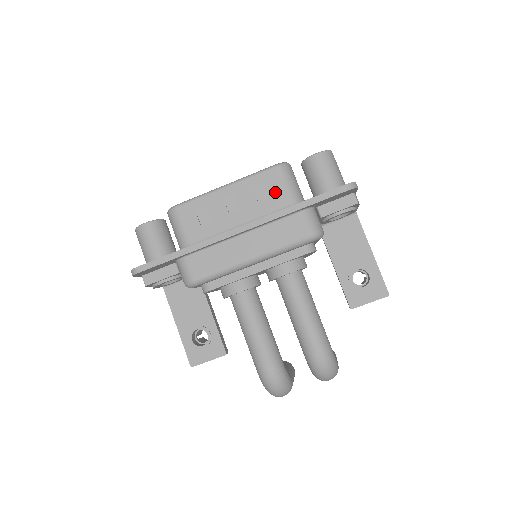
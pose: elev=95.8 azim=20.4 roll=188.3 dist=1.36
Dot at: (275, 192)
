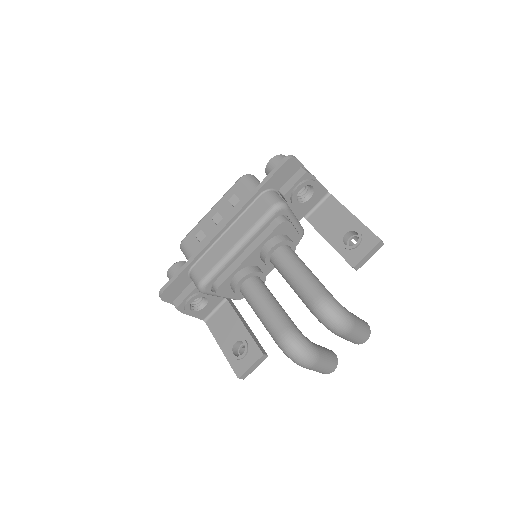
Dot at: (243, 194)
